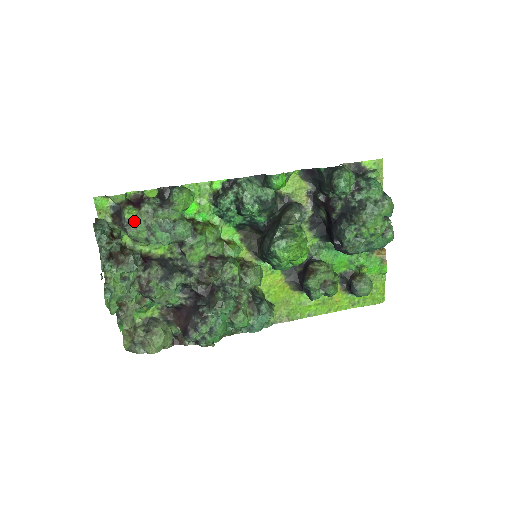
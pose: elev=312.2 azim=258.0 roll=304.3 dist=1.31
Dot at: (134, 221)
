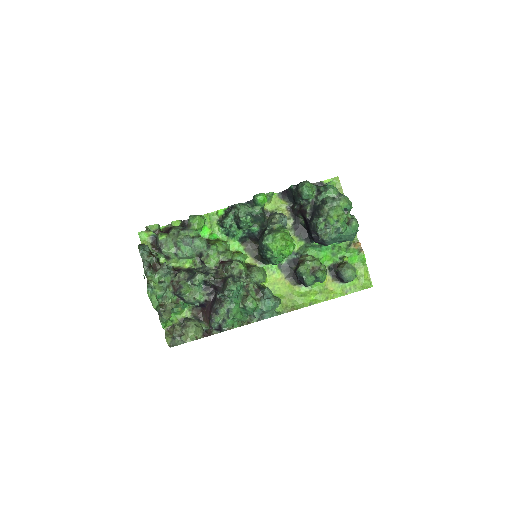
Dot at: (165, 241)
